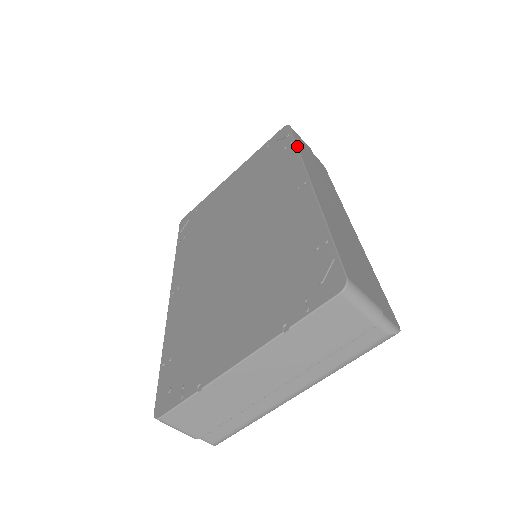
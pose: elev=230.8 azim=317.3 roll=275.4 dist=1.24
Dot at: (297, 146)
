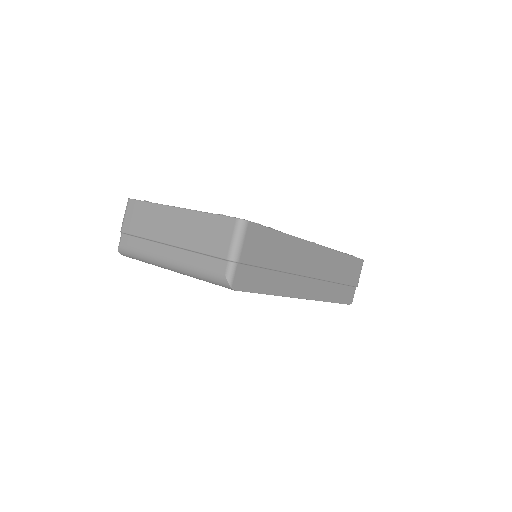
Dot at: (345, 253)
